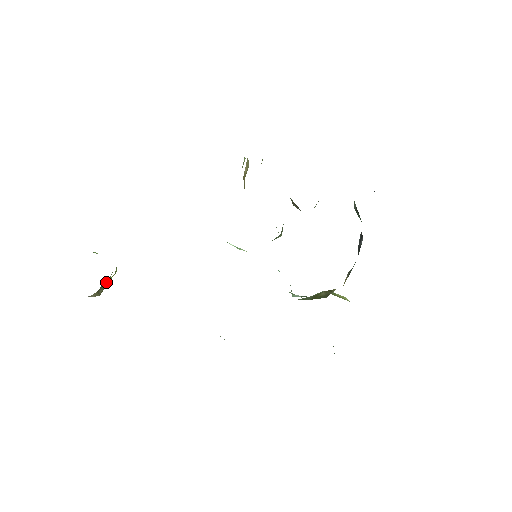
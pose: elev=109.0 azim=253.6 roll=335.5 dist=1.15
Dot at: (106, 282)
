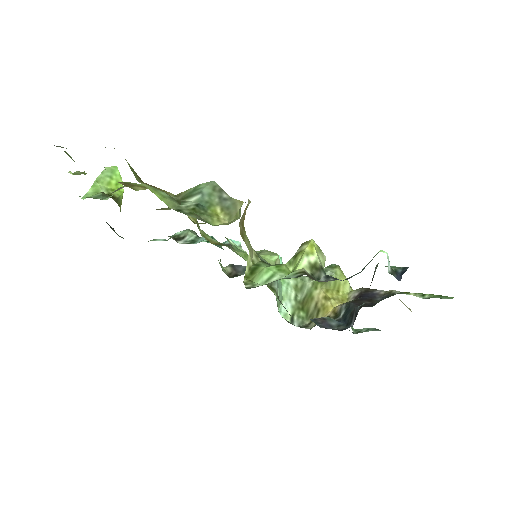
Dot at: occluded
